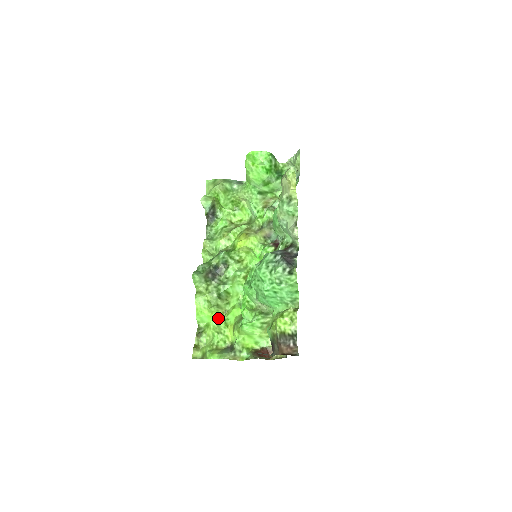
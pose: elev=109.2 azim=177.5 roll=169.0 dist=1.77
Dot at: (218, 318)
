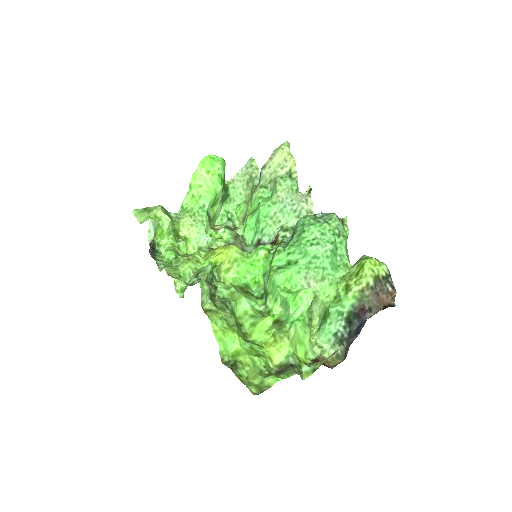
Dot at: (244, 341)
